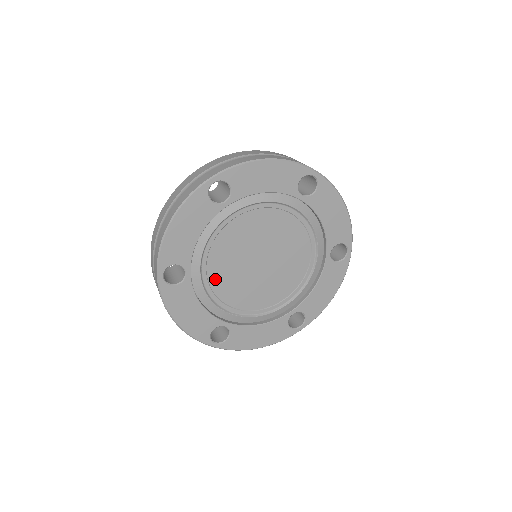
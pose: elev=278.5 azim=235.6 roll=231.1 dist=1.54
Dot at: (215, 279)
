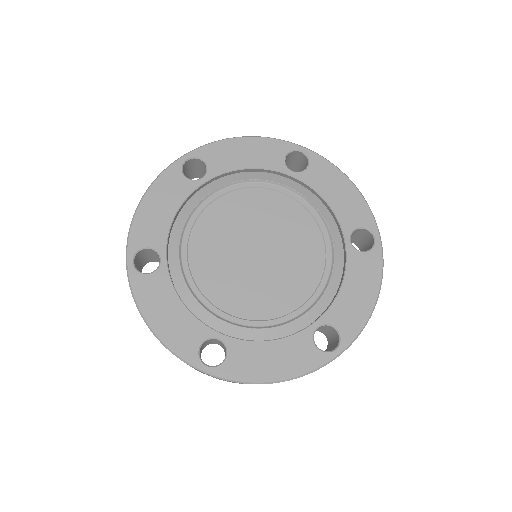
Dot at: (200, 272)
